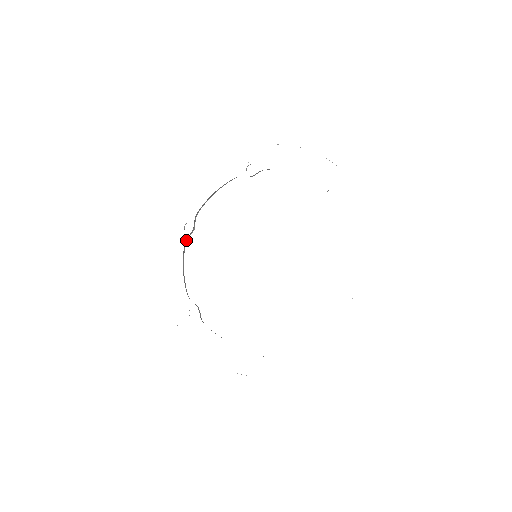
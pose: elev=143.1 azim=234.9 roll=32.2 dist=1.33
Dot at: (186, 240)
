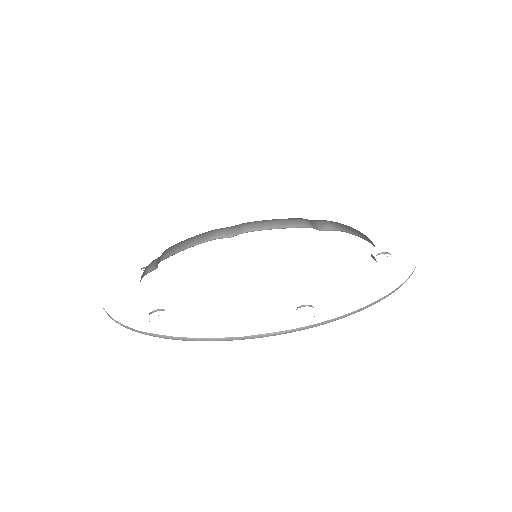
Dot at: (144, 273)
